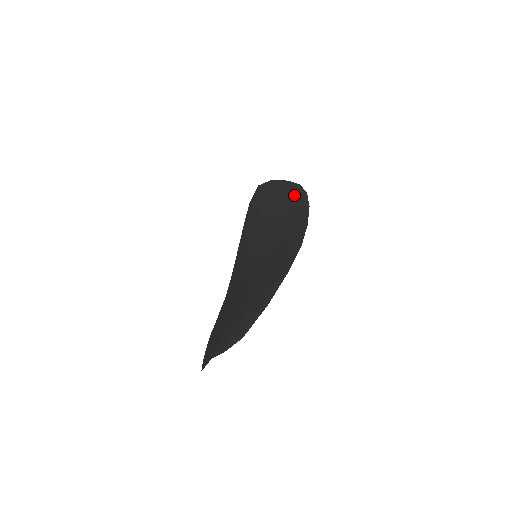
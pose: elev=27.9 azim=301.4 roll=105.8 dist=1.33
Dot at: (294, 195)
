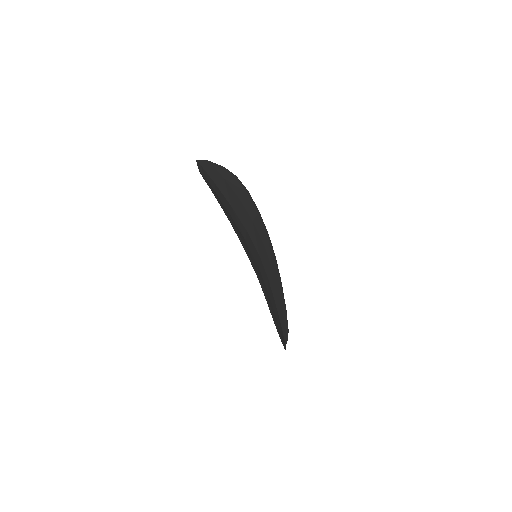
Dot at: (228, 219)
